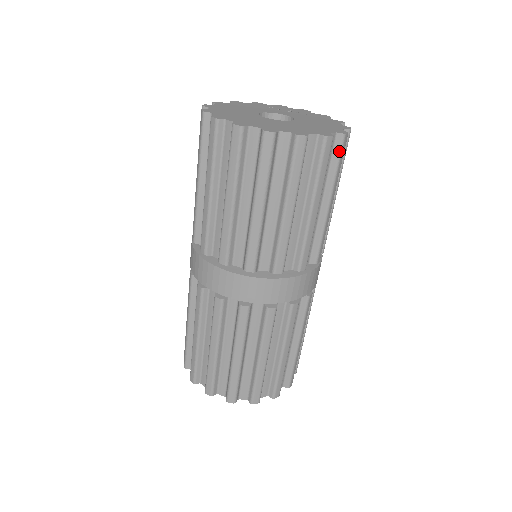
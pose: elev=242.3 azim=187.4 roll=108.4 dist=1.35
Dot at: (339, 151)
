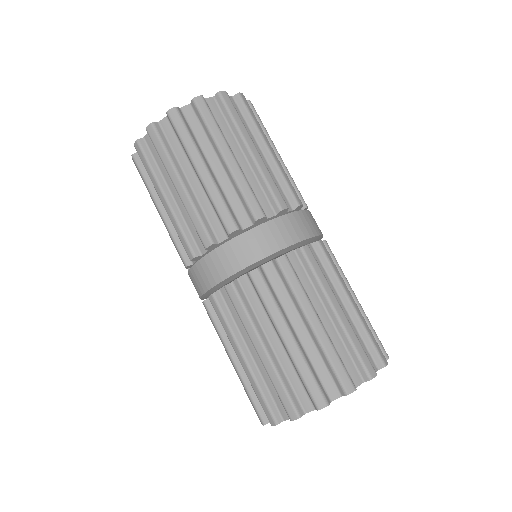
Dot at: (199, 114)
